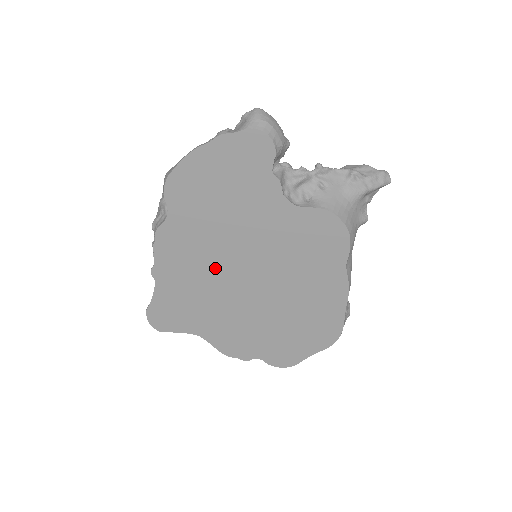
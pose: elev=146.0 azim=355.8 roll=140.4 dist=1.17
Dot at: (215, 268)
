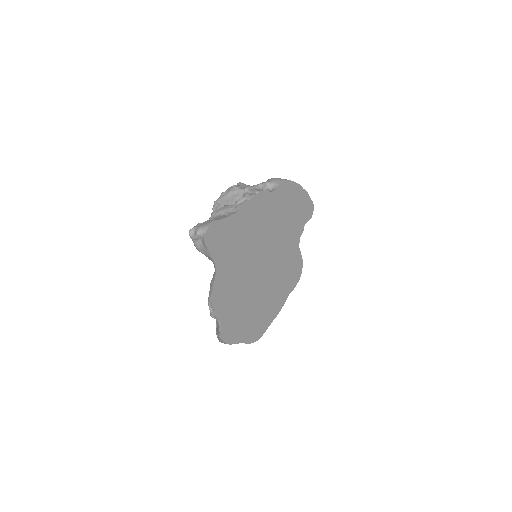
Dot at: (260, 238)
